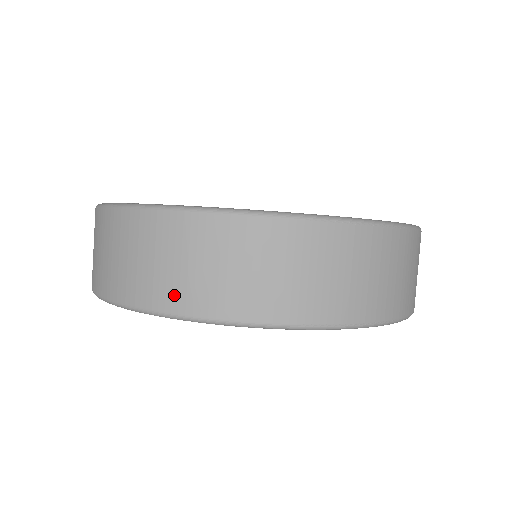
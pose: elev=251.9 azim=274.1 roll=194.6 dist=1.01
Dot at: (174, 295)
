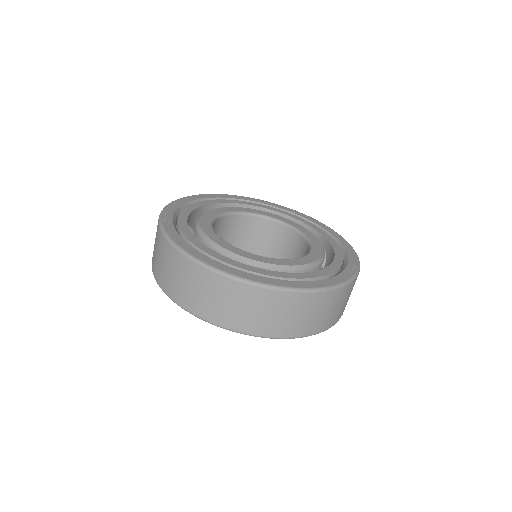
Dot at: (225, 319)
